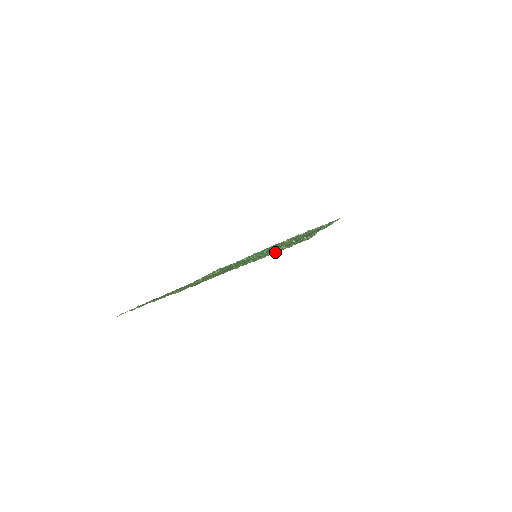
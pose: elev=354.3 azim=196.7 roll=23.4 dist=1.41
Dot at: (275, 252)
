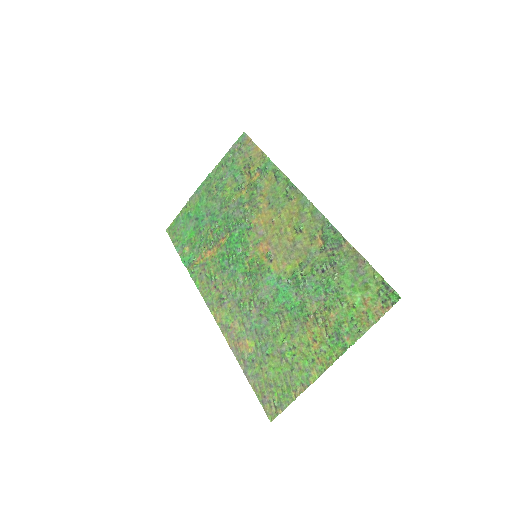
Dot at: (367, 305)
